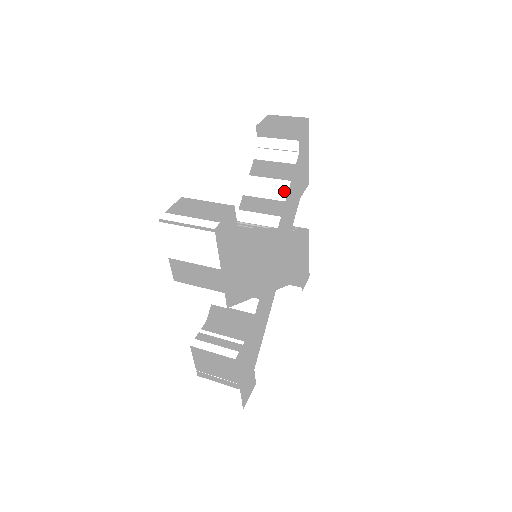
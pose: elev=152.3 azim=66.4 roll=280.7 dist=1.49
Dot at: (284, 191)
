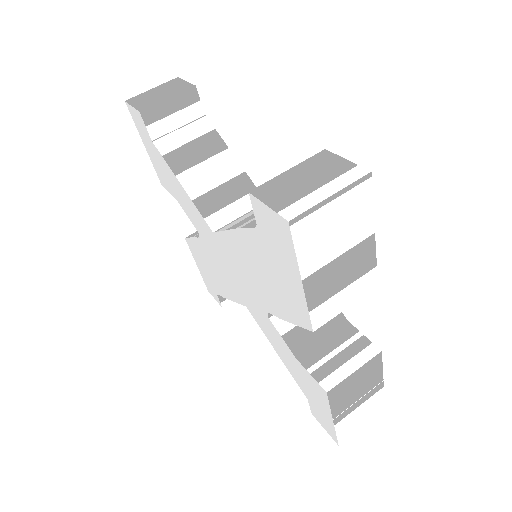
Dot at: (233, 163)
